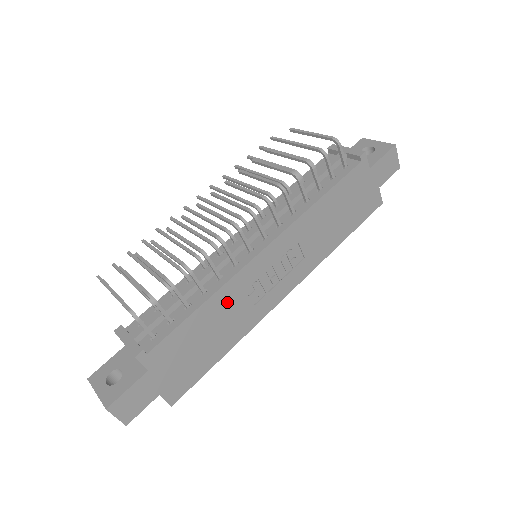
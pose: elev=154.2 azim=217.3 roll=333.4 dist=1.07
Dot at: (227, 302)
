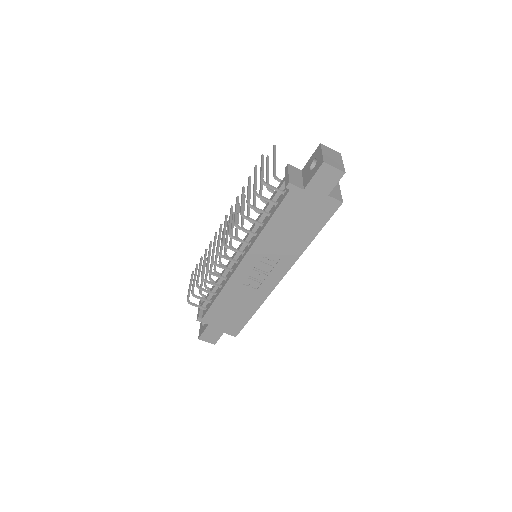
Dot at: (234, 292)
